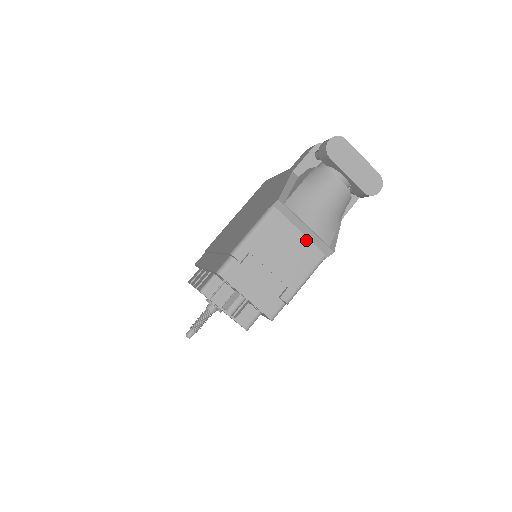
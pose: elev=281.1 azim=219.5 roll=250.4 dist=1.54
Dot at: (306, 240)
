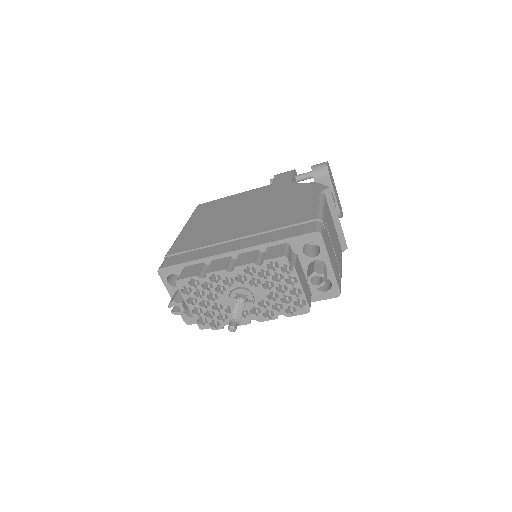
Dot at: (336, 231)
